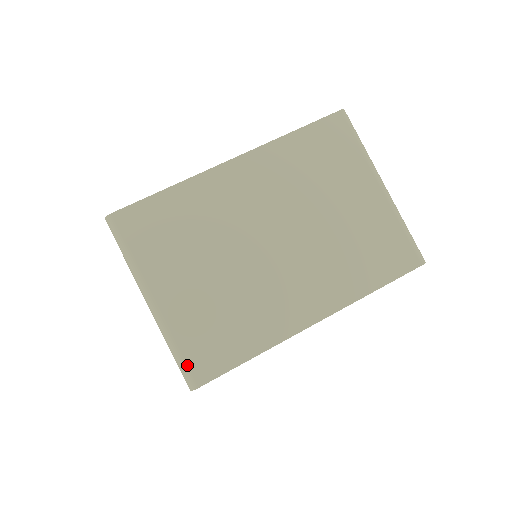
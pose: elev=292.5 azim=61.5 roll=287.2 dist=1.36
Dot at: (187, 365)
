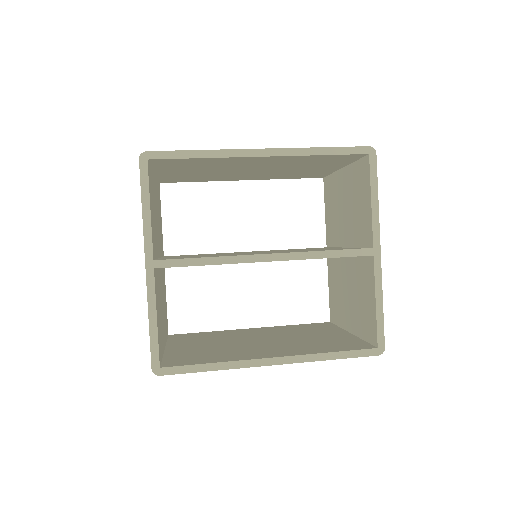
Dot at: occluded
